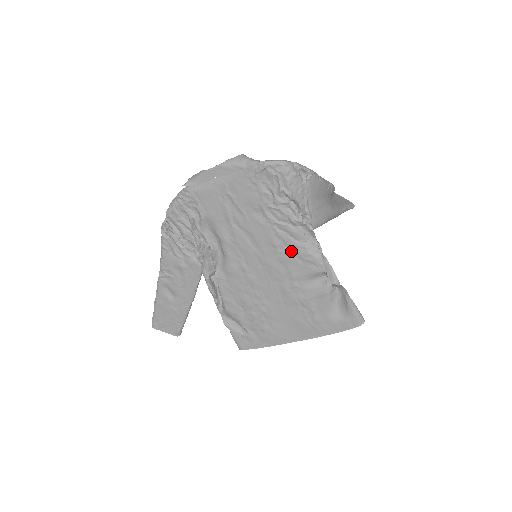
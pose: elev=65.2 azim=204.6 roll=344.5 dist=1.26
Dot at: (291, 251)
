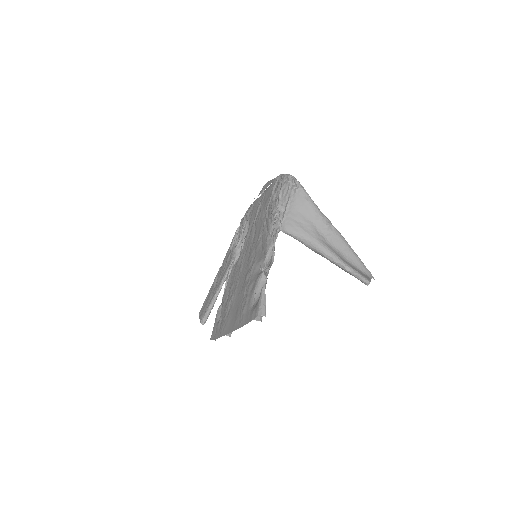
Dot at: (262, 241)
